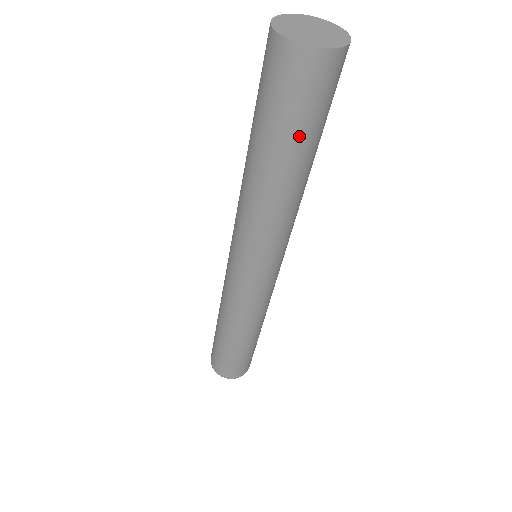
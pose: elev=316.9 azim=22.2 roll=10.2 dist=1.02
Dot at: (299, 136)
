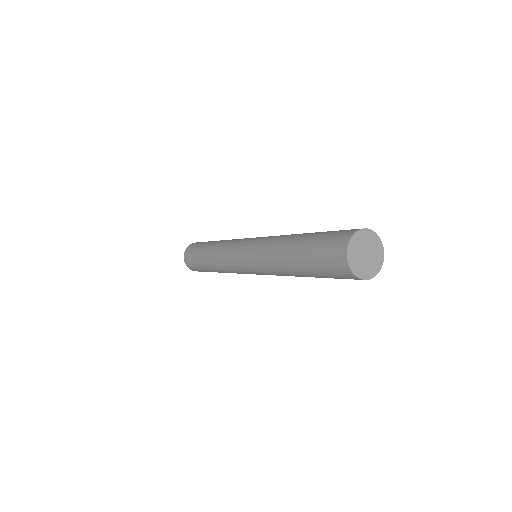
Dot at: occluded
